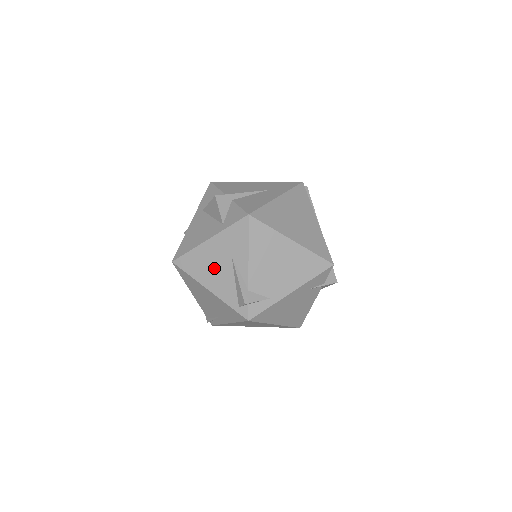
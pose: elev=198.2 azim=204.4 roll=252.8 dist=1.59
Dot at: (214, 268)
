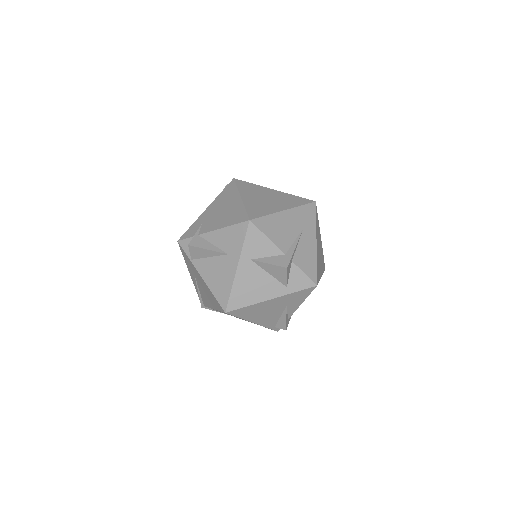
Dot at: (266, 313)
